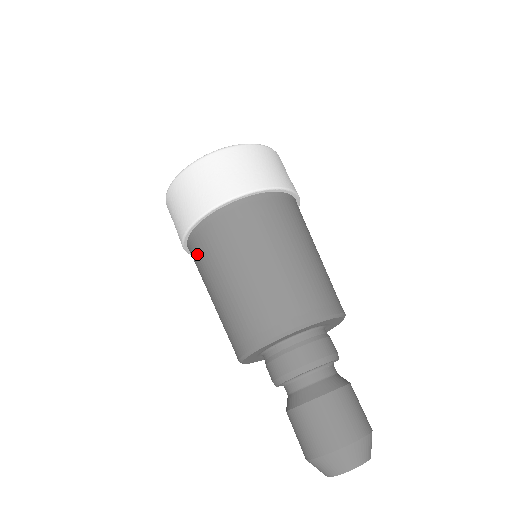
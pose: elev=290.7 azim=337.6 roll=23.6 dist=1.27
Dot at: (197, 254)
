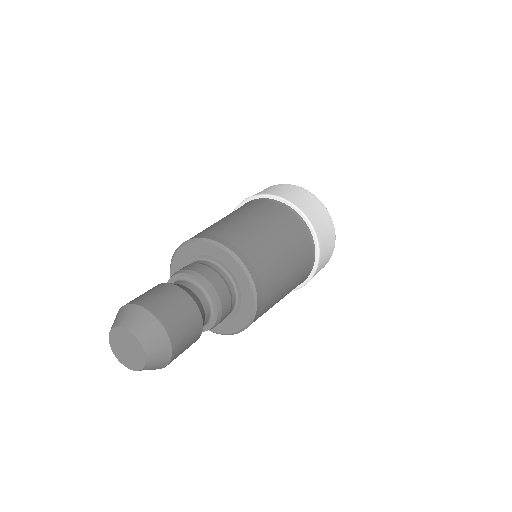
Dot at: occluded
